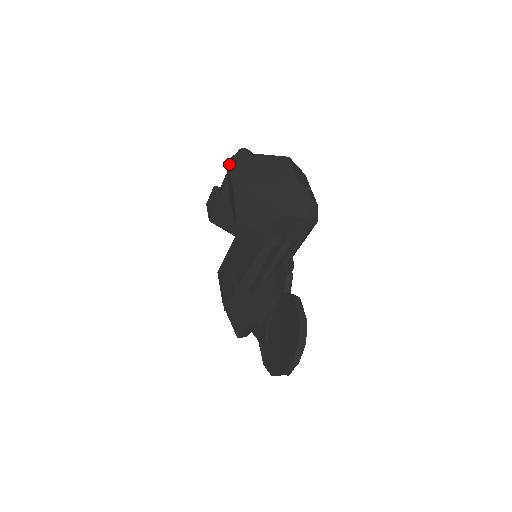
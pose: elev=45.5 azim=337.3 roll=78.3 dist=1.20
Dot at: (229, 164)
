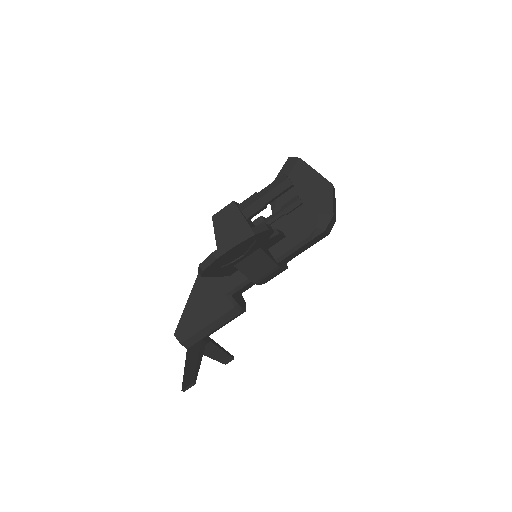
Dot at: occluded
